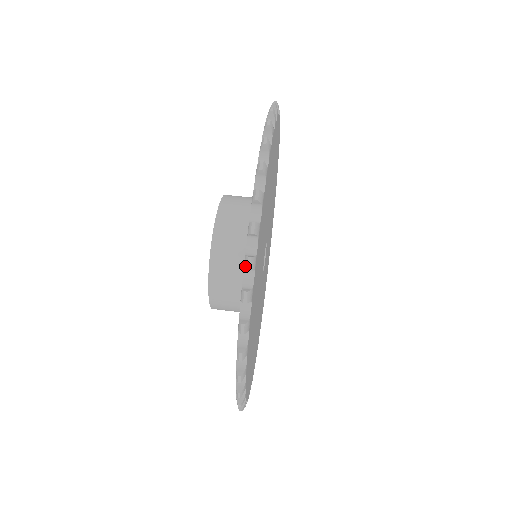
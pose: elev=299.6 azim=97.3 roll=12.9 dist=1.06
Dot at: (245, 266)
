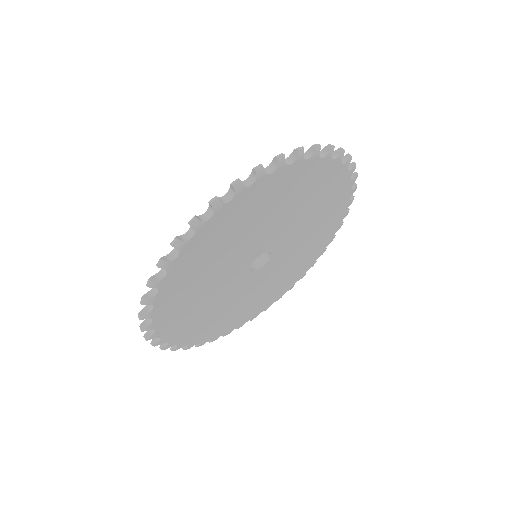
Dot at: (254, 168)
